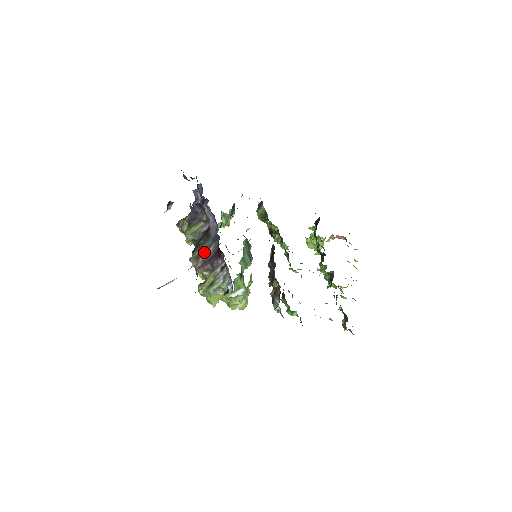
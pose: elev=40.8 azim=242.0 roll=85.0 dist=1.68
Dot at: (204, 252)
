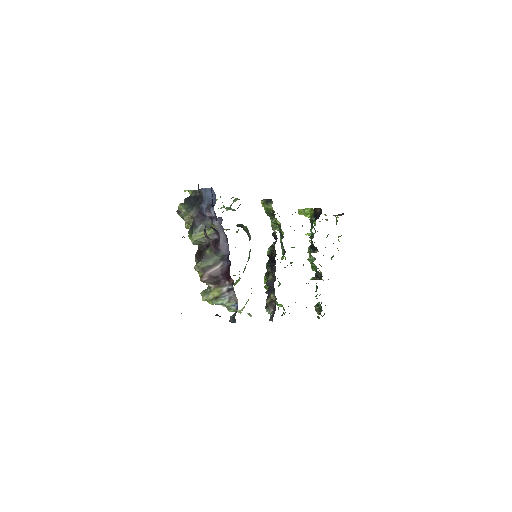
Dot at: (211, 267)
